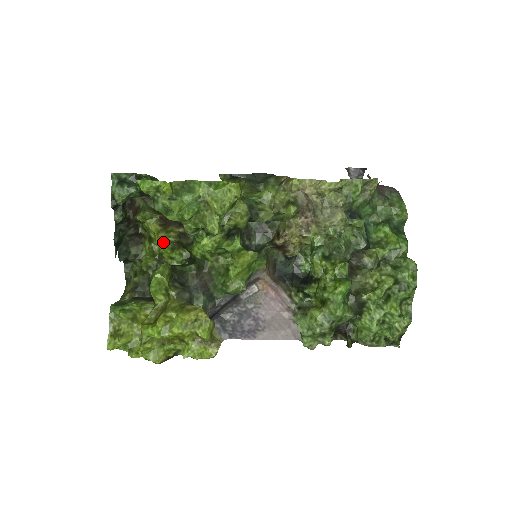
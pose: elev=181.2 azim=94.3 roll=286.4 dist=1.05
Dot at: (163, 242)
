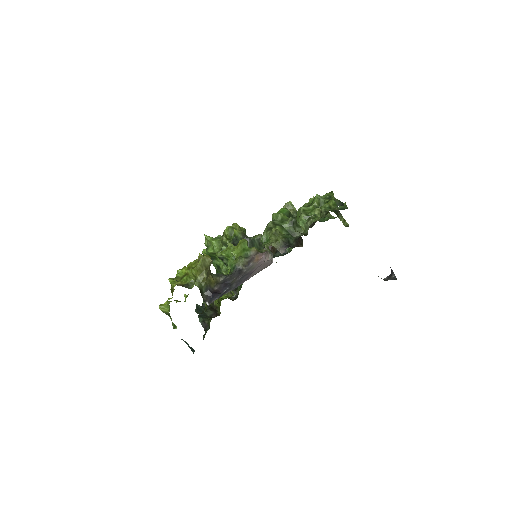
Dot at: occluded
